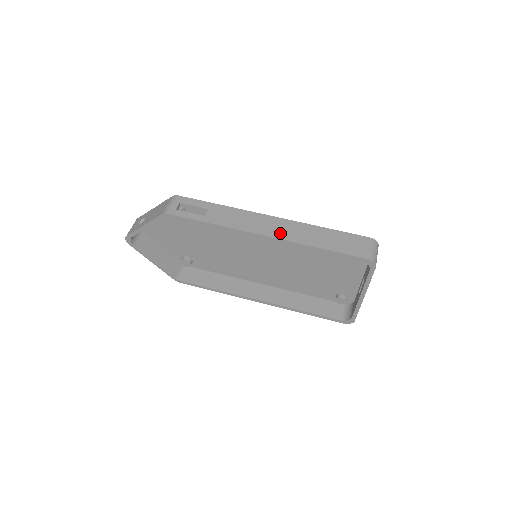
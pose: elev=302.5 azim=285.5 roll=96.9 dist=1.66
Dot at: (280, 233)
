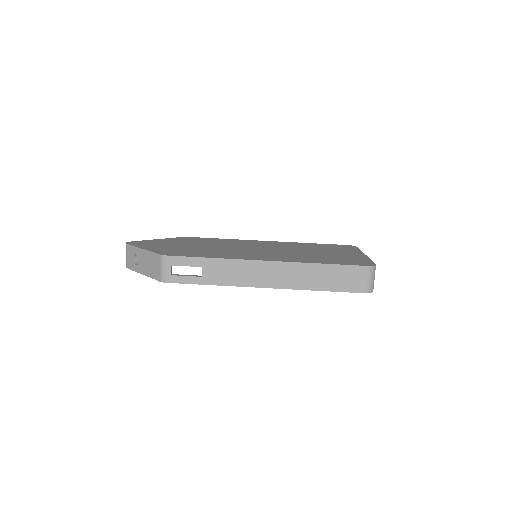
Dot at: (279, 282)
